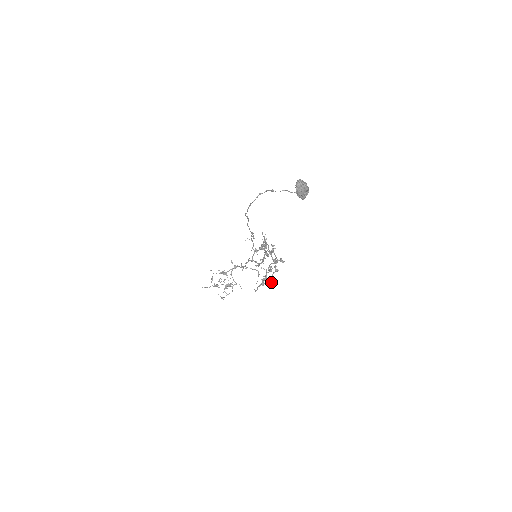
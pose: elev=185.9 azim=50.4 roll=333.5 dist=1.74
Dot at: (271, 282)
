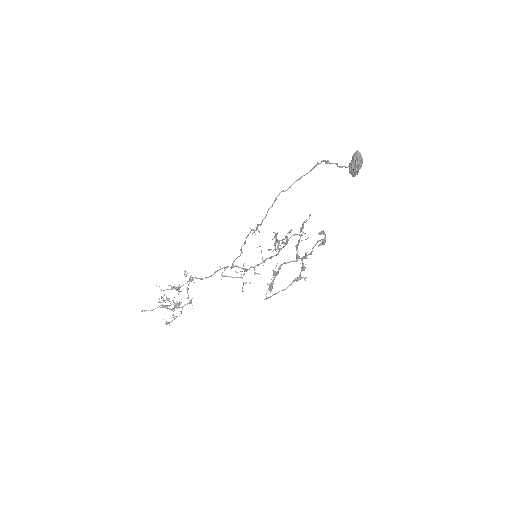
Dot at: occluded
